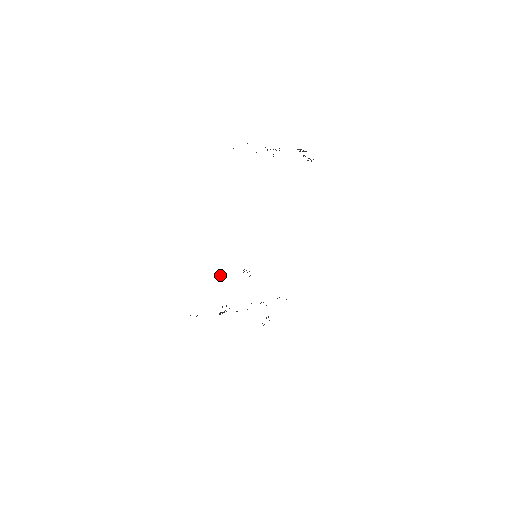
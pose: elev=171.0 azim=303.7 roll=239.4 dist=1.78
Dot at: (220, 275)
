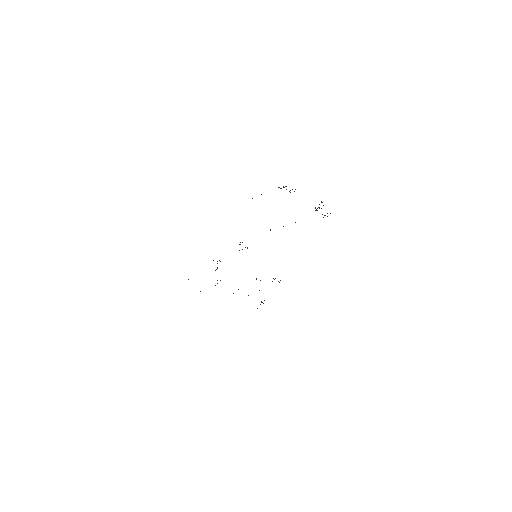
Dot at: occluded
